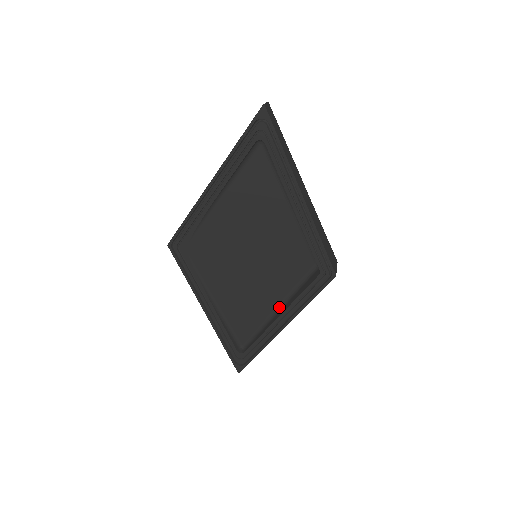
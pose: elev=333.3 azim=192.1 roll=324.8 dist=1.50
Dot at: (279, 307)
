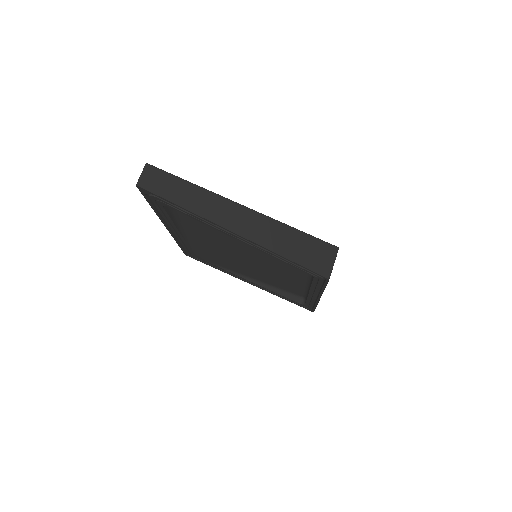
Dot at: (309, 280)
